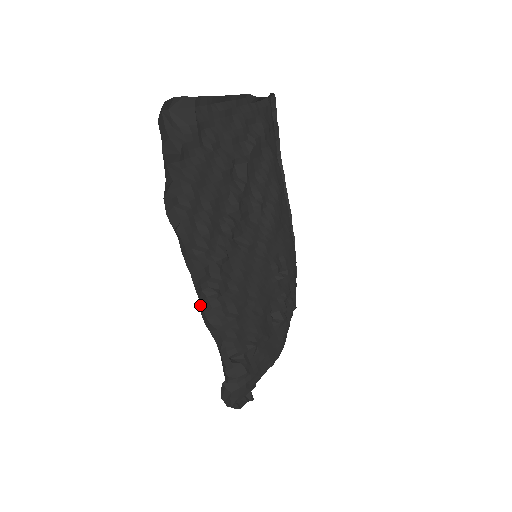
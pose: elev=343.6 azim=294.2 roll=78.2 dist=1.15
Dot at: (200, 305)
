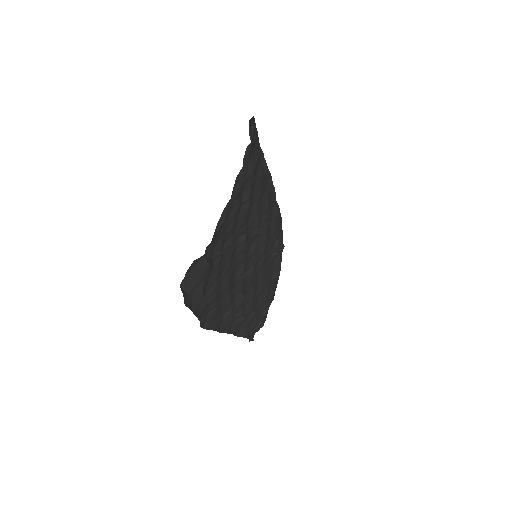
Dot at: (233, 333)
